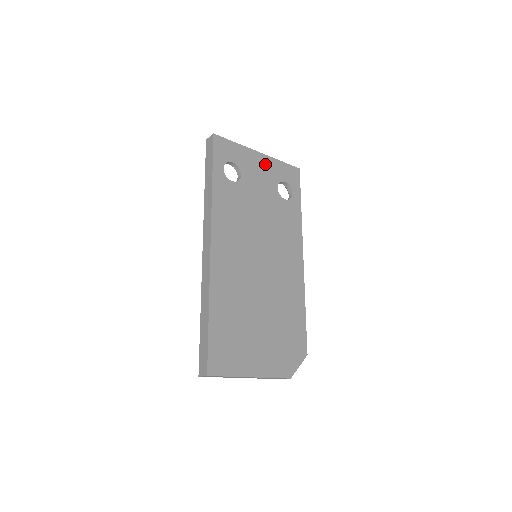
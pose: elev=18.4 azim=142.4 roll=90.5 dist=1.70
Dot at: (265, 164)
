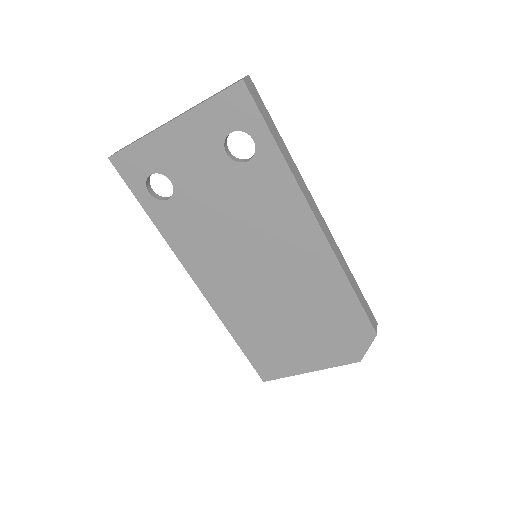
Dot at: (188, 133)
